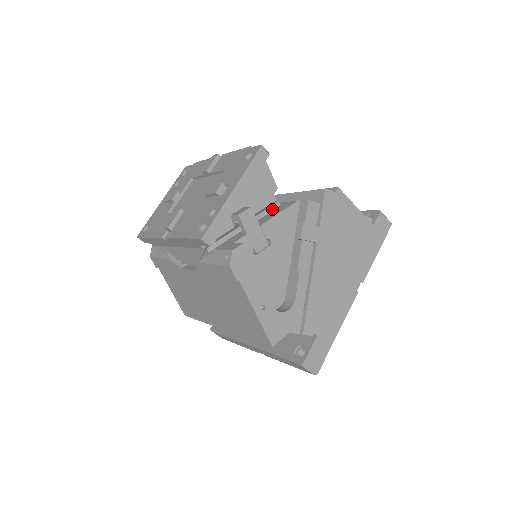
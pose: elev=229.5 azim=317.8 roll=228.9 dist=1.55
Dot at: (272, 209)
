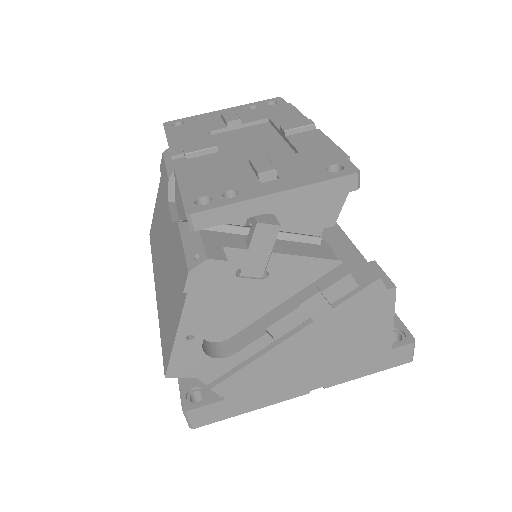
Dot at: (307, 240)
